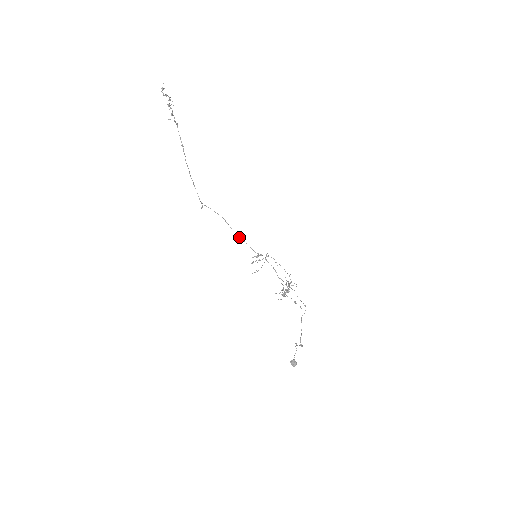
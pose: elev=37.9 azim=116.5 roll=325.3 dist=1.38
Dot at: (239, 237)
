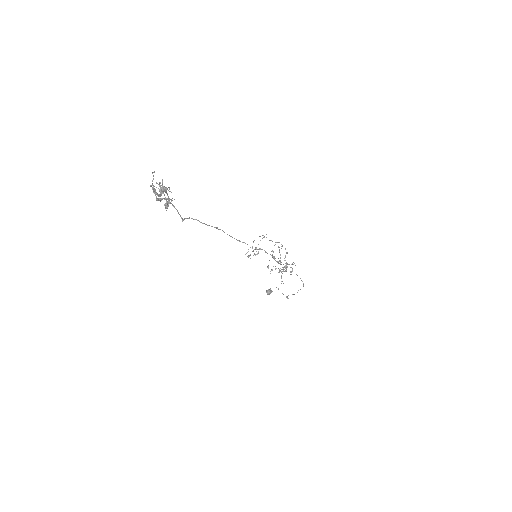
Dot at: (234, 238)
